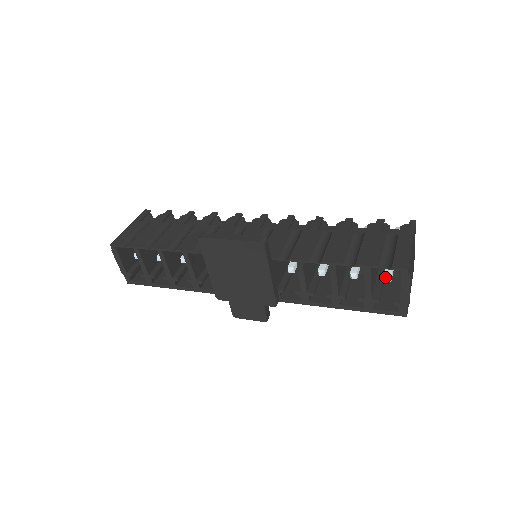
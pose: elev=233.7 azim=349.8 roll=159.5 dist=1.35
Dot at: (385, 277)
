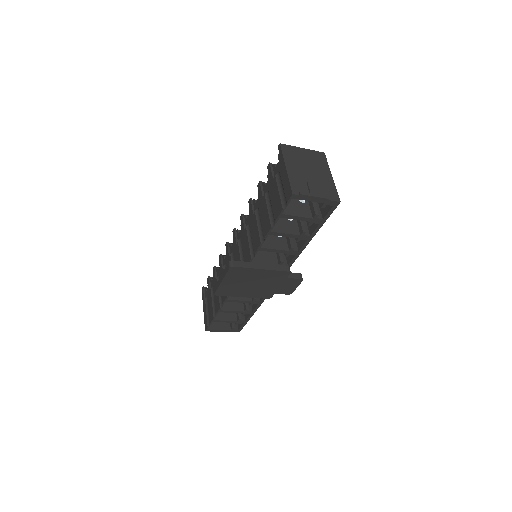
Dot at: occluded
